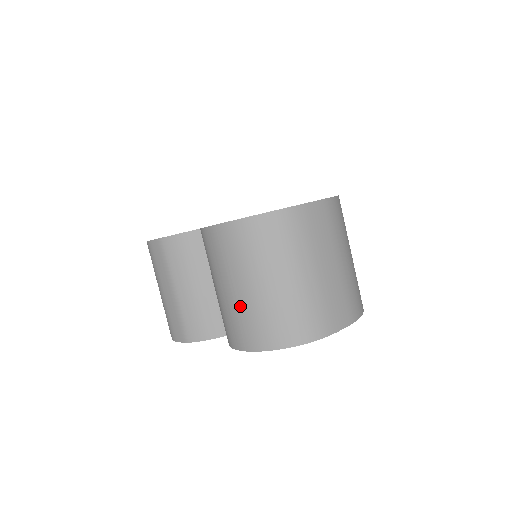
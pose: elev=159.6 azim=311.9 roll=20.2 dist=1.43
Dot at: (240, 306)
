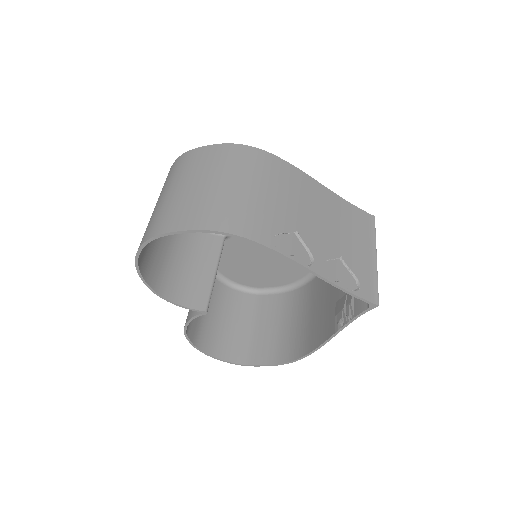
Dot at: (151, 241)
